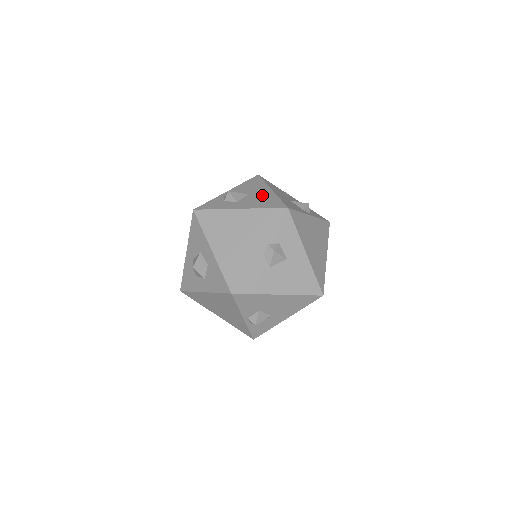
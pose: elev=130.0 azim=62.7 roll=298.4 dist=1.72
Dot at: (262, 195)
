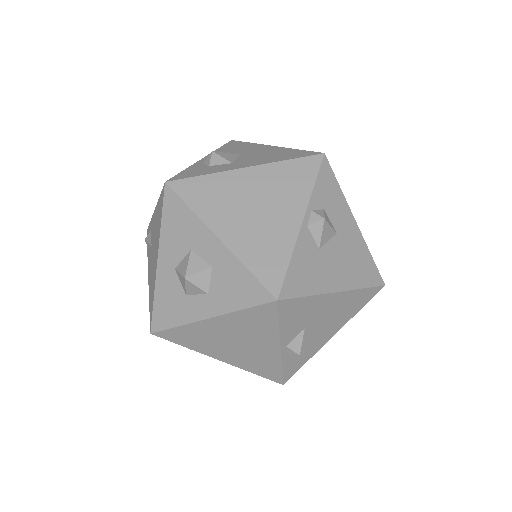
Dot at: (265, 151)
